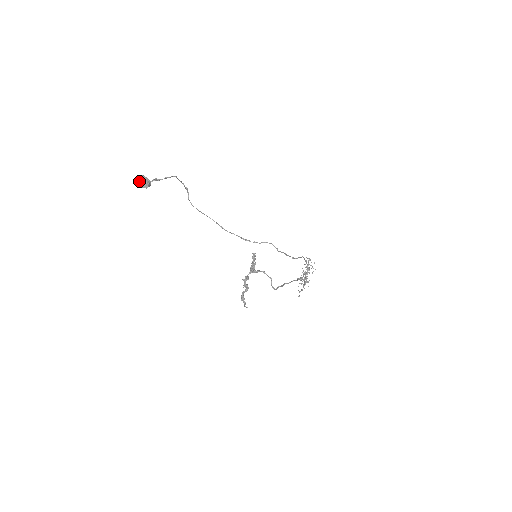
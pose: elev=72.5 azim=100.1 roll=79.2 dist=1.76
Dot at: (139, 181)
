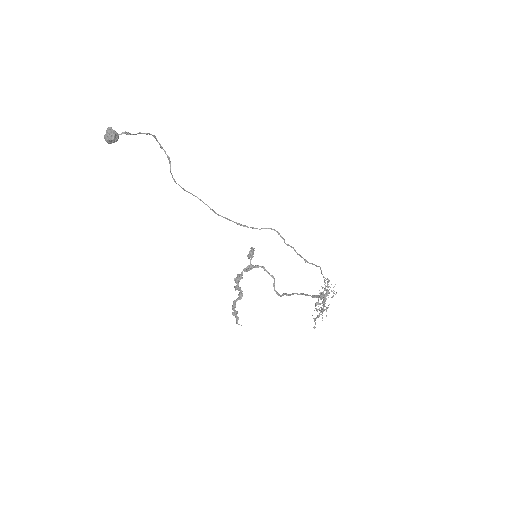
Dot at: occluded
